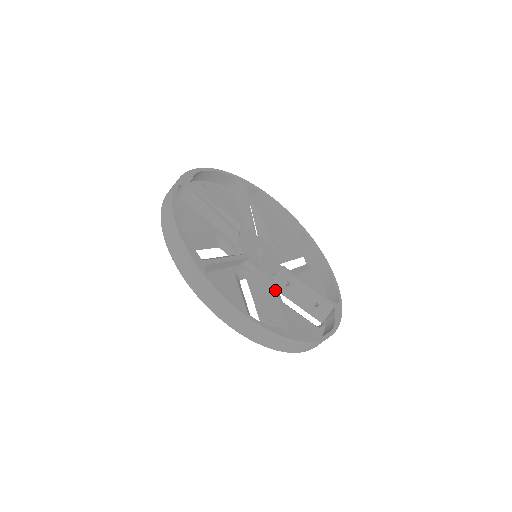
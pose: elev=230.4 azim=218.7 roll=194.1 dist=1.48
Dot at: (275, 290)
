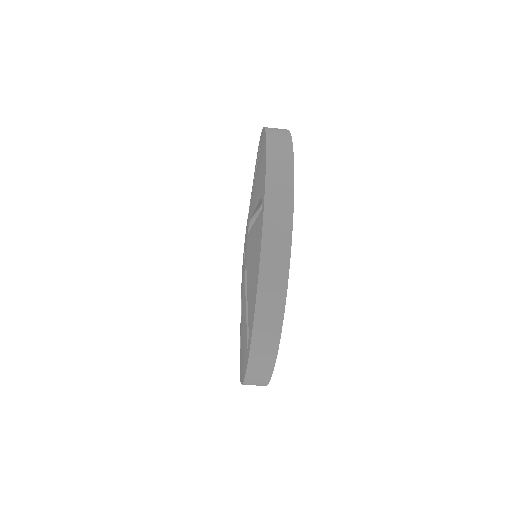
Dot at: occluded
